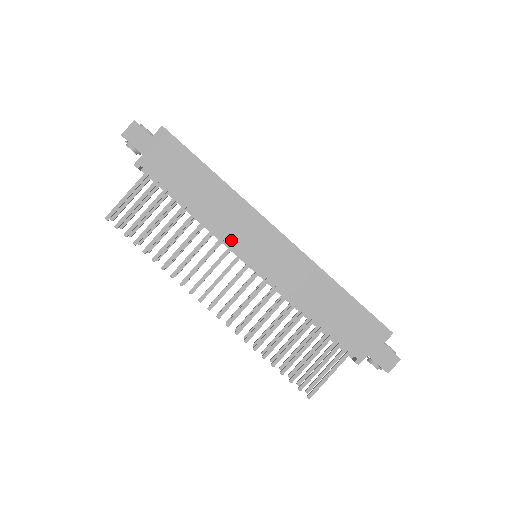
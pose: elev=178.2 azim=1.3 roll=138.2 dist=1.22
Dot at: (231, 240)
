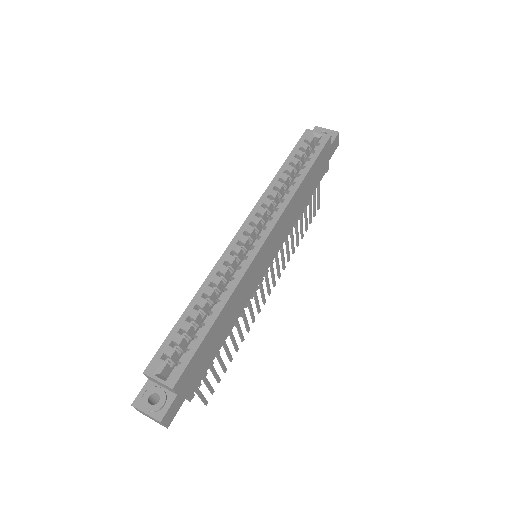
Dot at: (255, 287)
